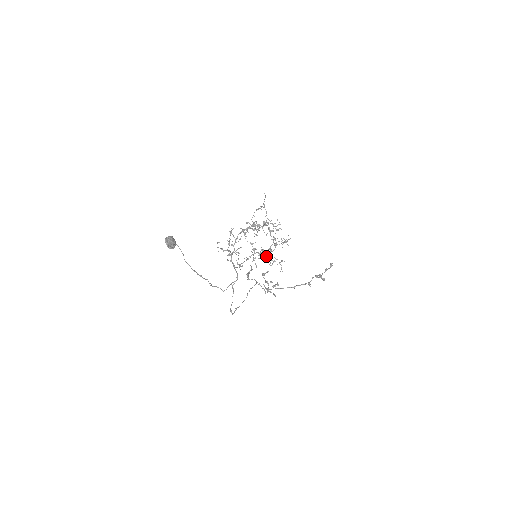
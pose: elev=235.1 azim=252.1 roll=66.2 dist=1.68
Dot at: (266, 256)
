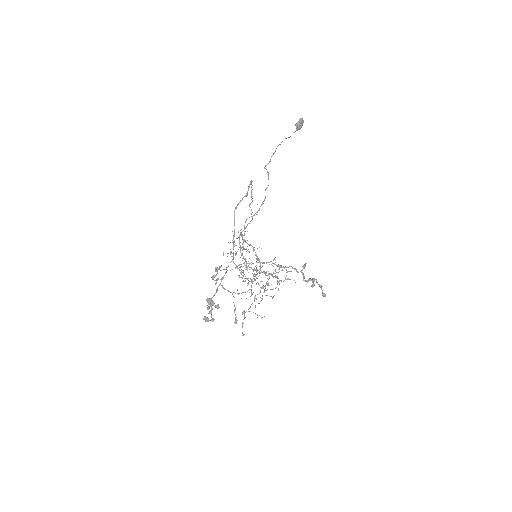
Dot at: occluded
